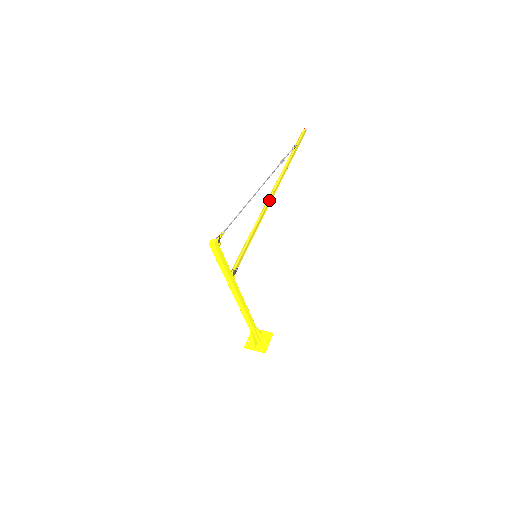
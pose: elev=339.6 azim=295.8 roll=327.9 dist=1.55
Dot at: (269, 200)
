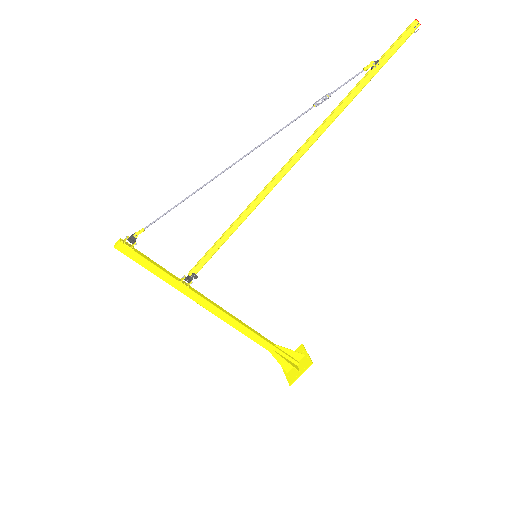
Dot at: (279, 172)
